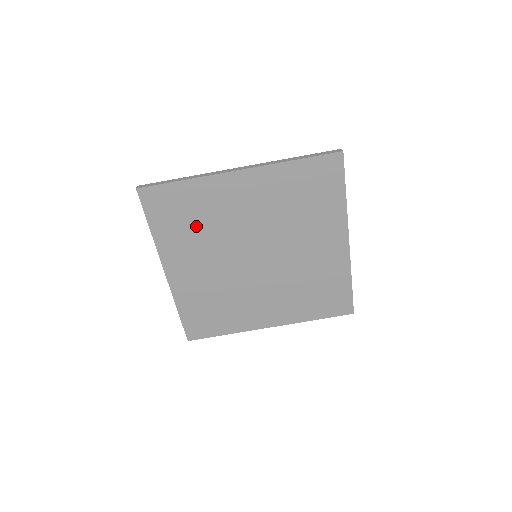
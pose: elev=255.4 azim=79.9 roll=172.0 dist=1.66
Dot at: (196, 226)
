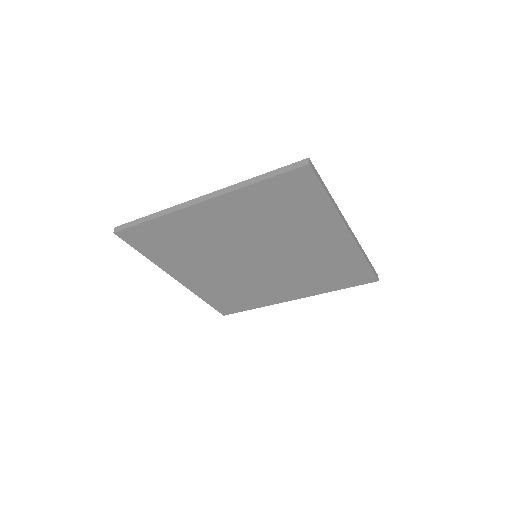
Dot at: (185, 247)
